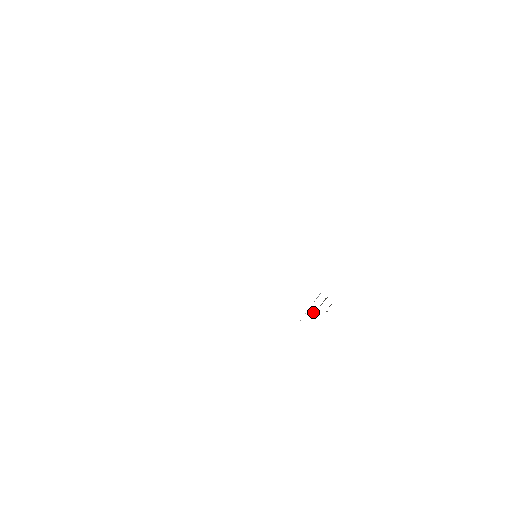
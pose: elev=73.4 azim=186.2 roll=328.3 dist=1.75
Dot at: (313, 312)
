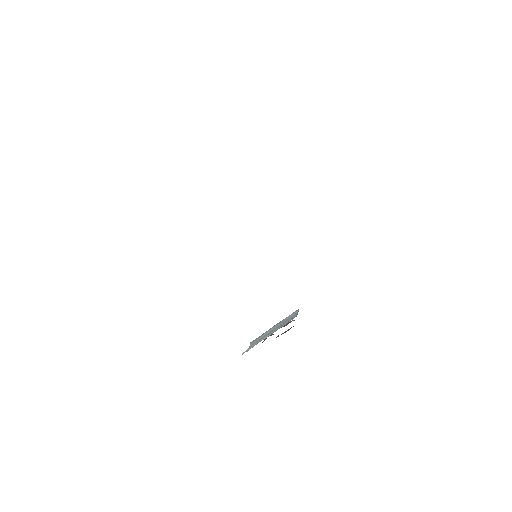
Dot at: occluded
